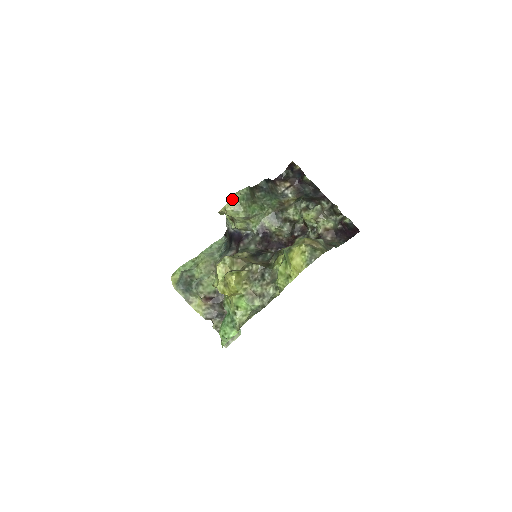
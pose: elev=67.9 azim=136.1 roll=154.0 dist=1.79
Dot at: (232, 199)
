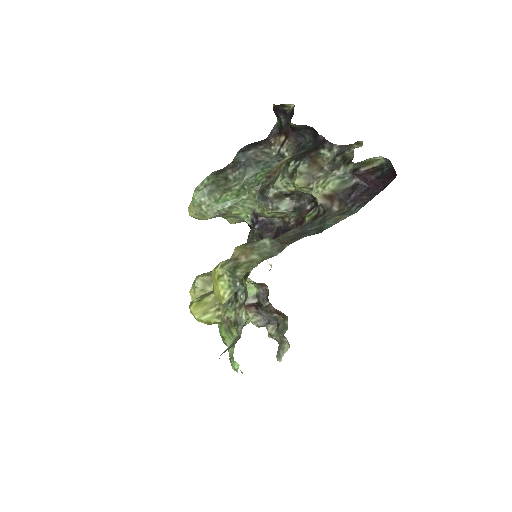
Dot at: (192, 200)
